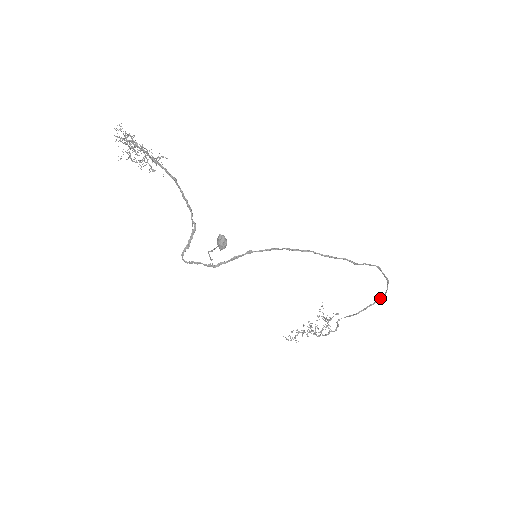
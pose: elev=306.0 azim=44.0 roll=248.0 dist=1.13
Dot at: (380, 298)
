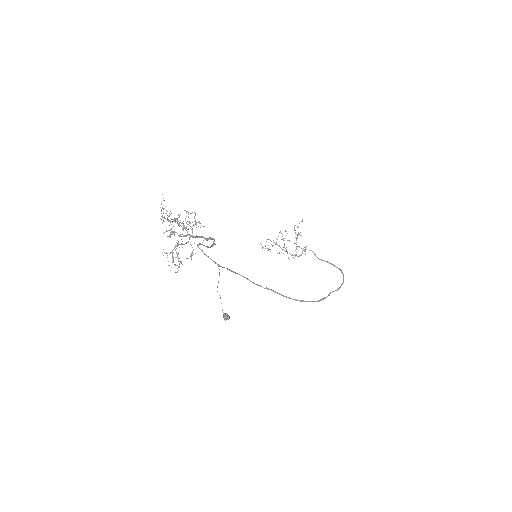
Dot at: (337, 267)
